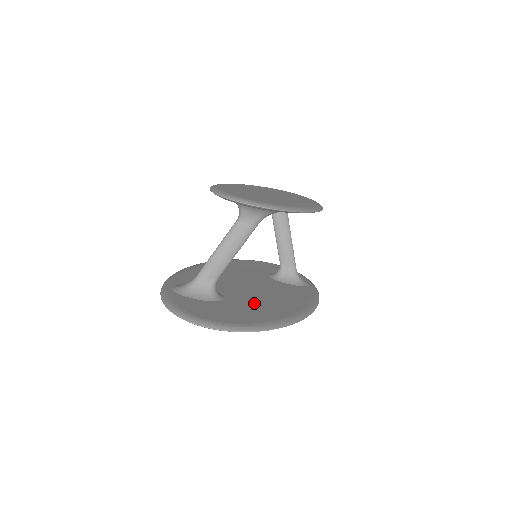
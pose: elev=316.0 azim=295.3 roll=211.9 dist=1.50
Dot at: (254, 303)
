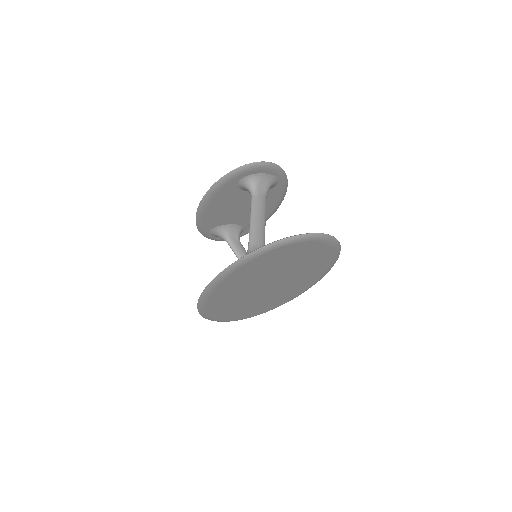
Dot at: occluded
